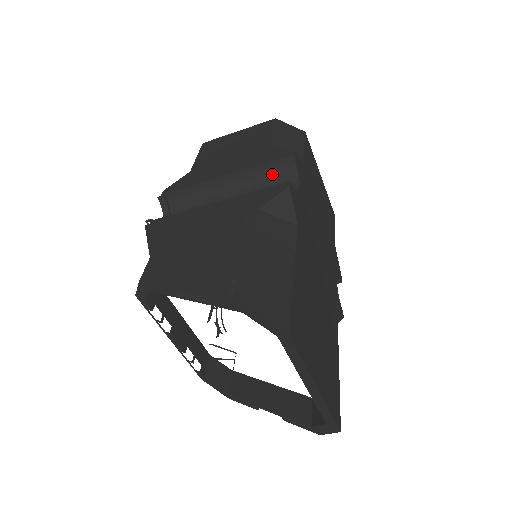
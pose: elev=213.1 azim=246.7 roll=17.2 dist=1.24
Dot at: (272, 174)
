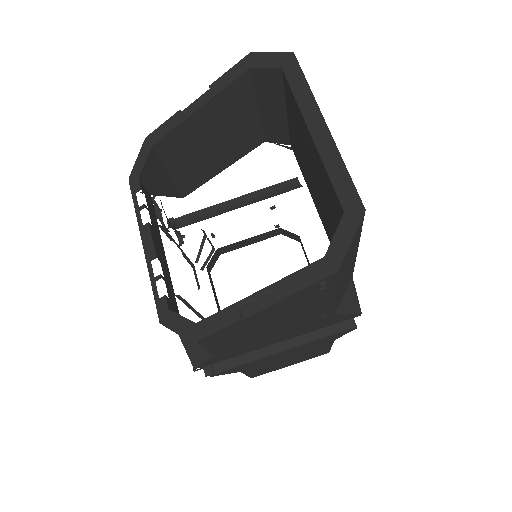
Dot at: (278, 192)
